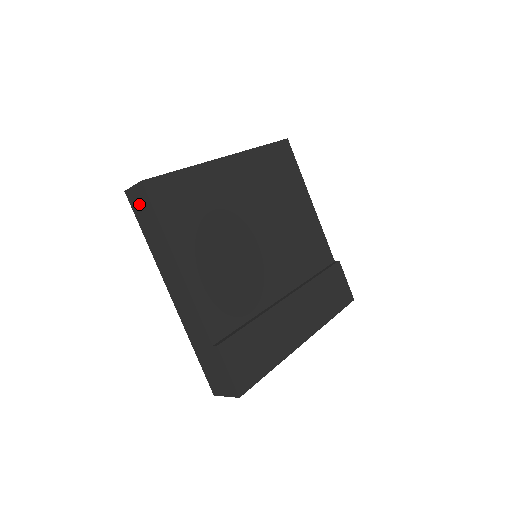
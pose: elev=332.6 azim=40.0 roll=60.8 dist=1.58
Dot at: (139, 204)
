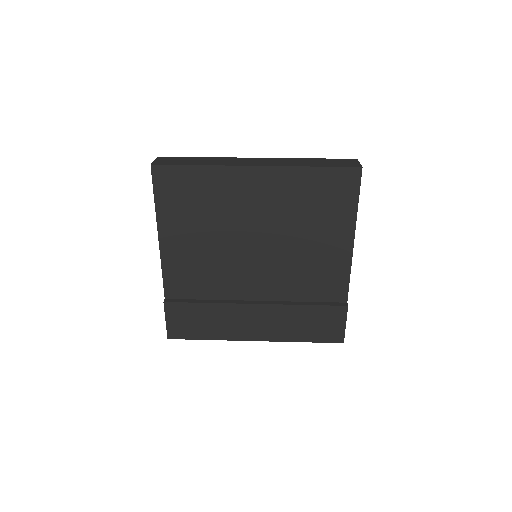
Dot at: occluded
